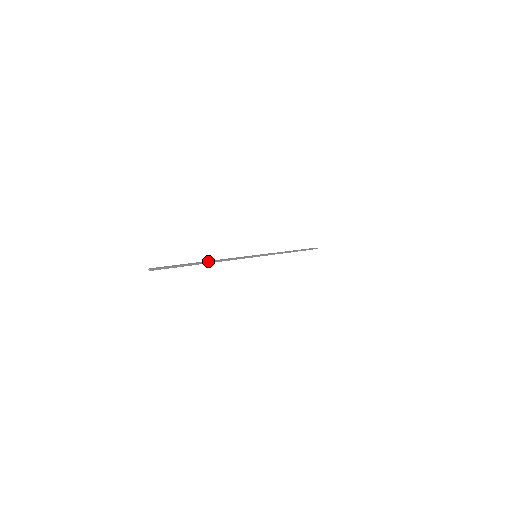
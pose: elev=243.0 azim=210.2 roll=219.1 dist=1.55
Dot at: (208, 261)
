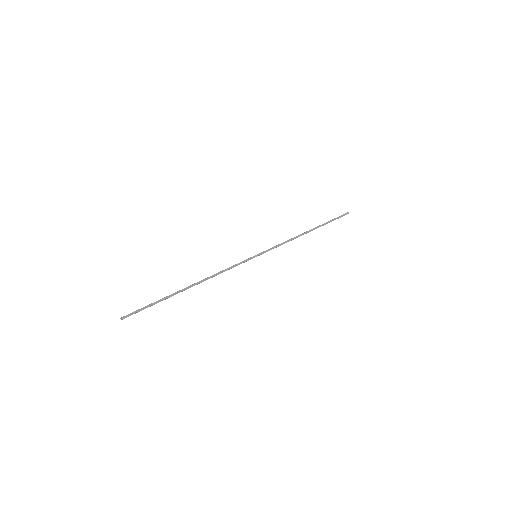
Dot at: (191, 285)
